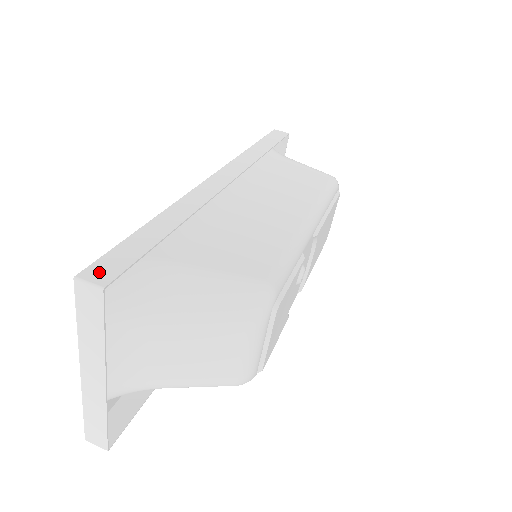
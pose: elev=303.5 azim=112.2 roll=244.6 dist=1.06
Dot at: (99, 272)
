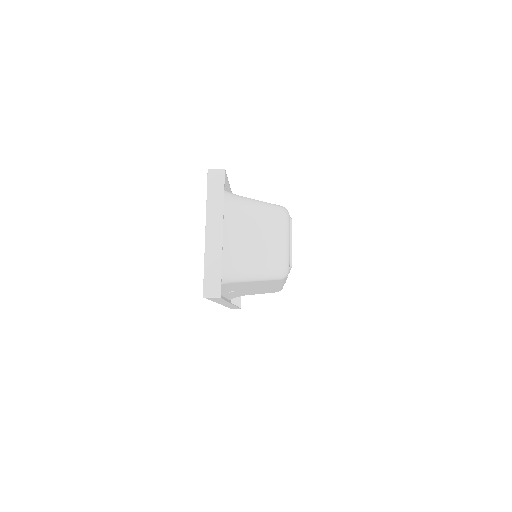
Dot at: occluded
